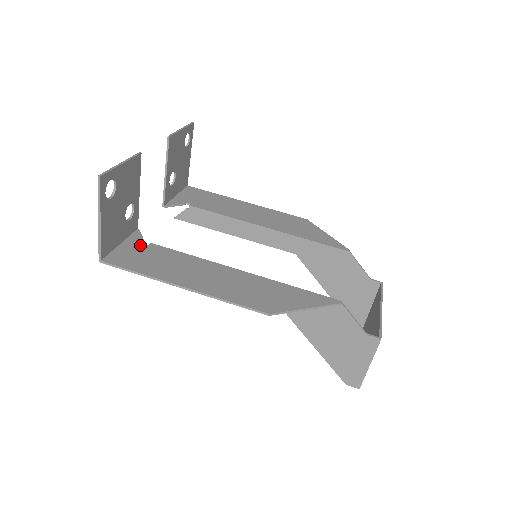
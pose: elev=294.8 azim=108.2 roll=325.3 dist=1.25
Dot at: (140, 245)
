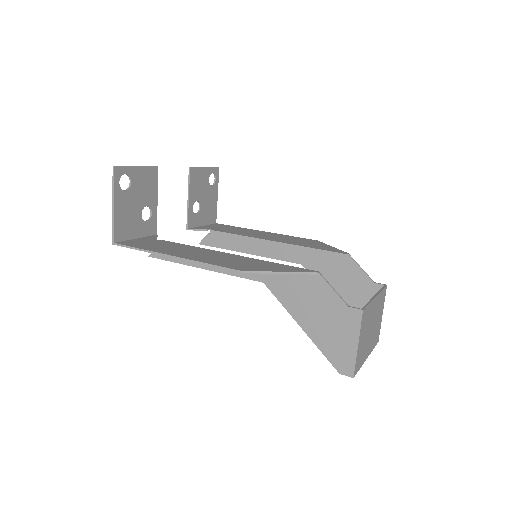
Dot at: (152, 240)
